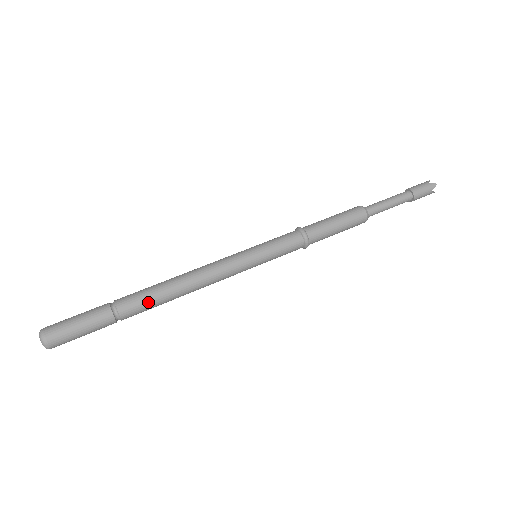
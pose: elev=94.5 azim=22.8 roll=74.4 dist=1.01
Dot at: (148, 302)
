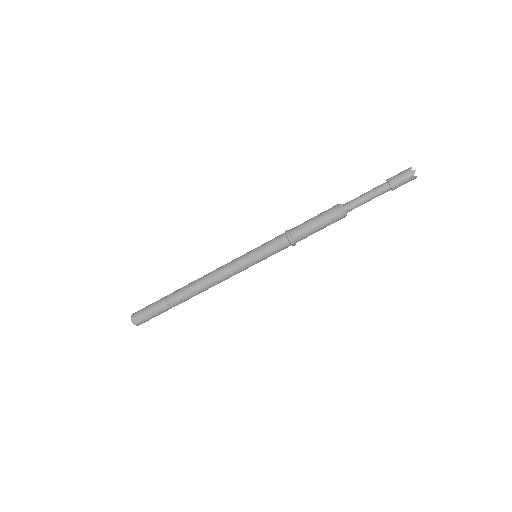
Dot at: (185, 295)
